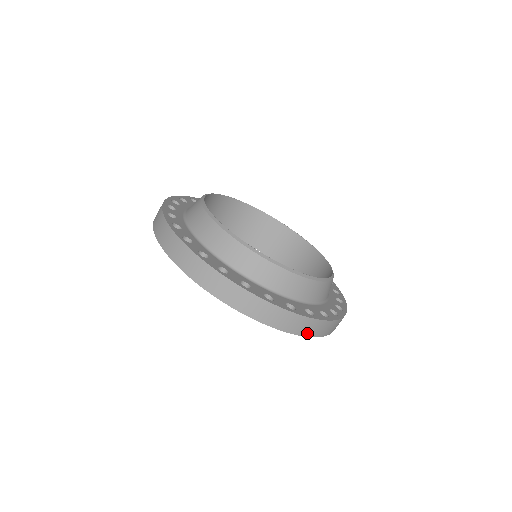
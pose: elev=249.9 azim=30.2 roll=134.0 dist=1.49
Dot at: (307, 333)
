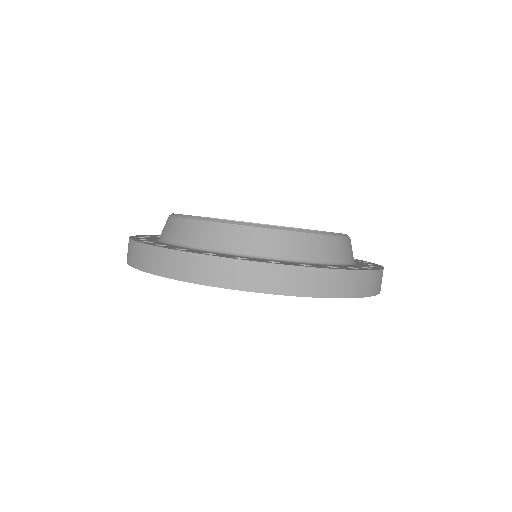
Dot at: occluded
